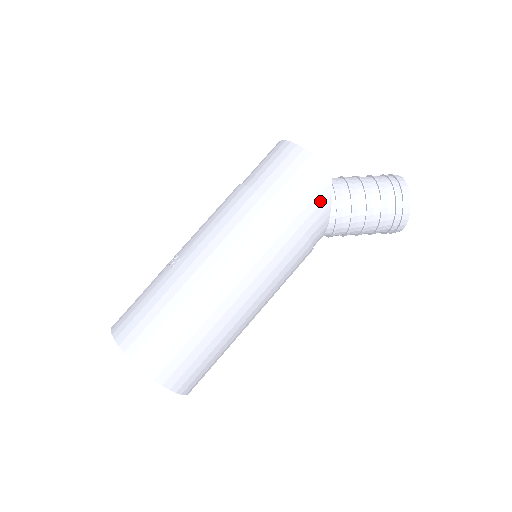
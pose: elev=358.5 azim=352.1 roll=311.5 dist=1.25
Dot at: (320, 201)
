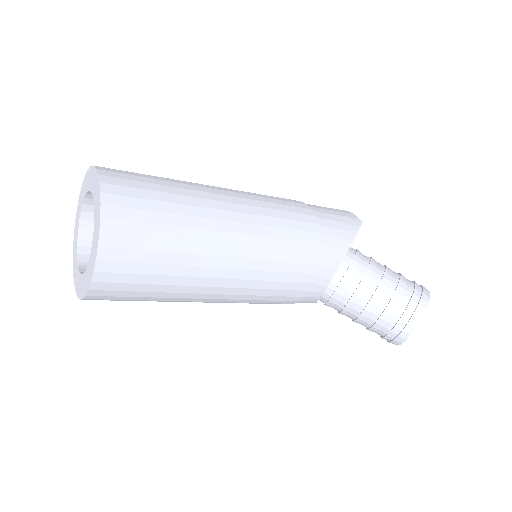
Dot at: (345, 228)
